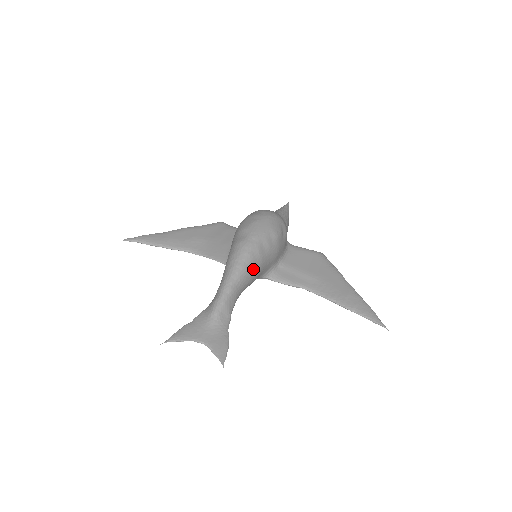
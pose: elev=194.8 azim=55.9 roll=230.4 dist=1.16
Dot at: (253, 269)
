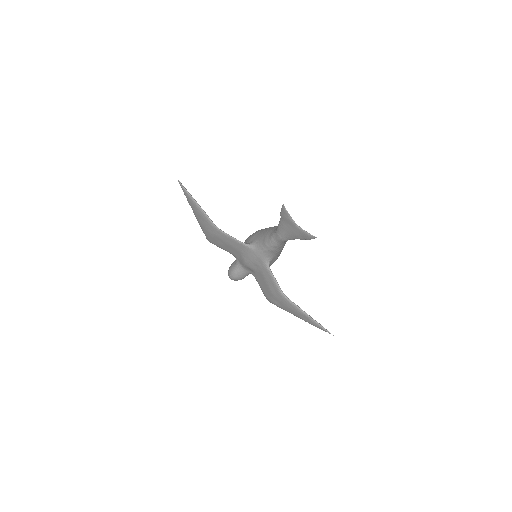
Dot at: (286, 241)
